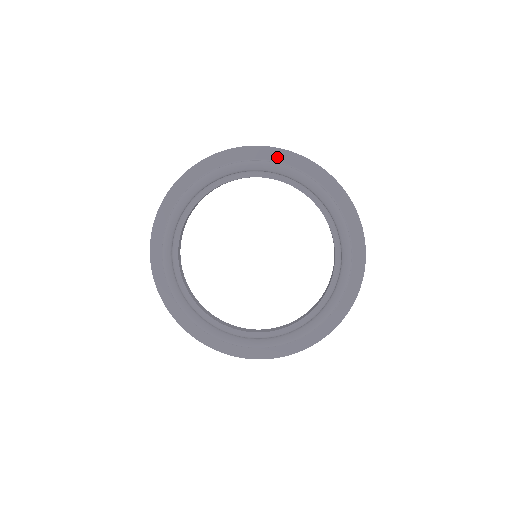
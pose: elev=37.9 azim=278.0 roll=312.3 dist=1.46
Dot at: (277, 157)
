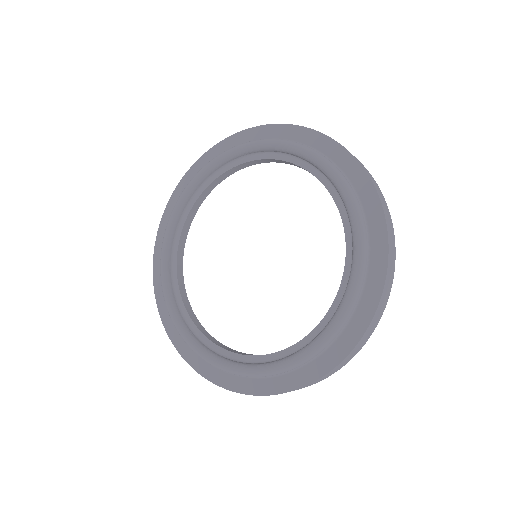
Dot at: (265, 135)
